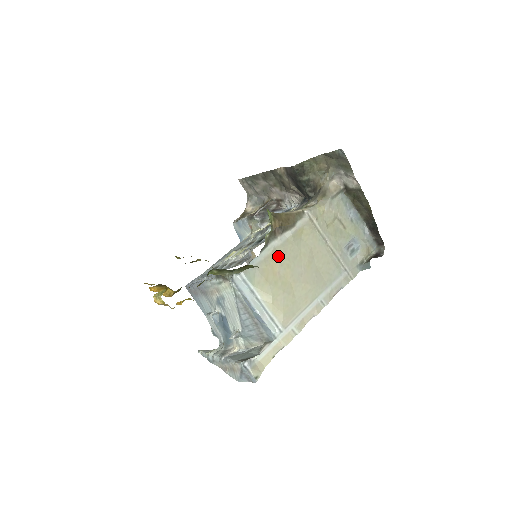
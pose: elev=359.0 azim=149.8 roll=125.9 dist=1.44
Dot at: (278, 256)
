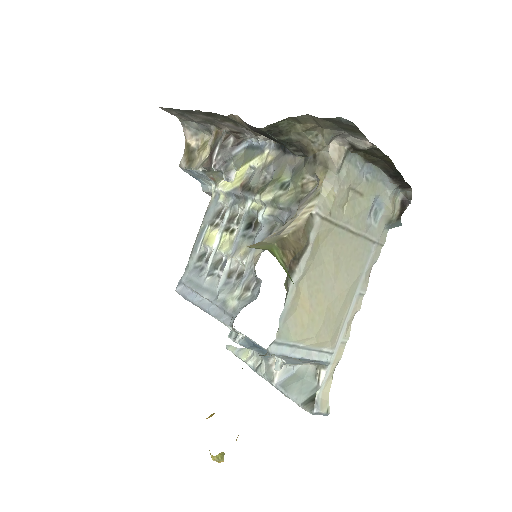
Dot at: (303, 289)
